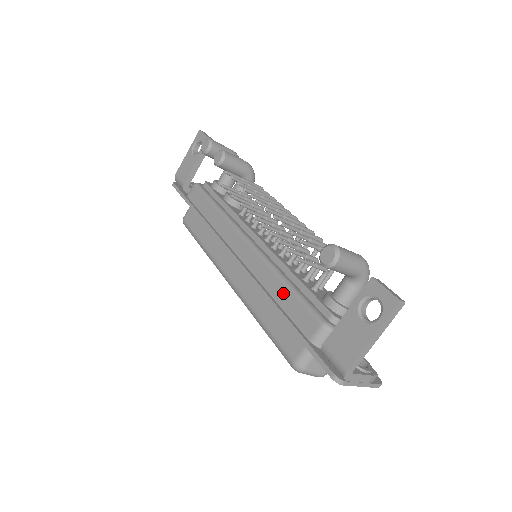
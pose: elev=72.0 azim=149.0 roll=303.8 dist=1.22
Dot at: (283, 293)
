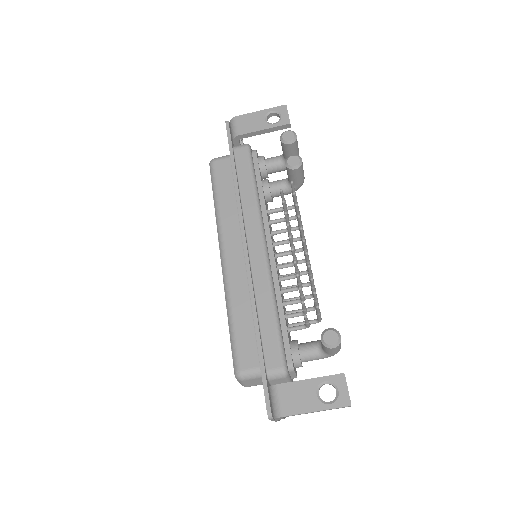
Dot at: (268, 318)
